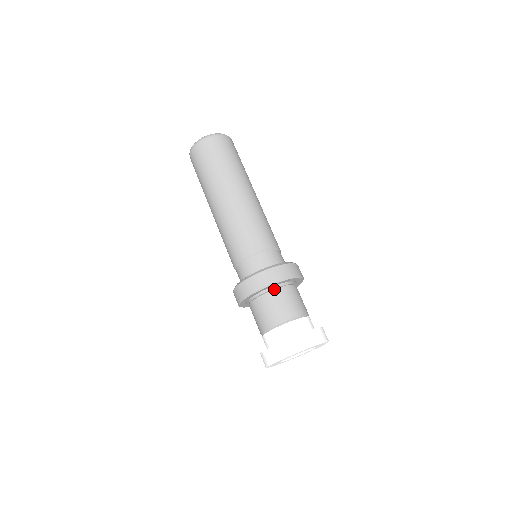
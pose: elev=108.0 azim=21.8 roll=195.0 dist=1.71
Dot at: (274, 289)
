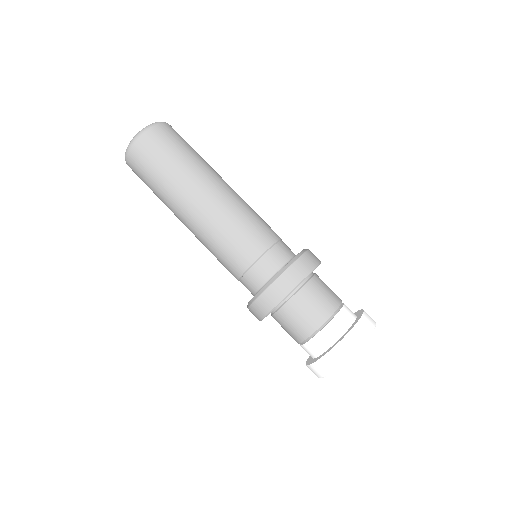
Dot at: (312, 277)
